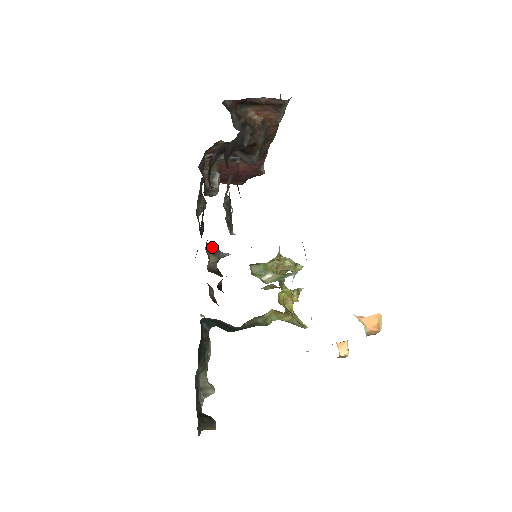
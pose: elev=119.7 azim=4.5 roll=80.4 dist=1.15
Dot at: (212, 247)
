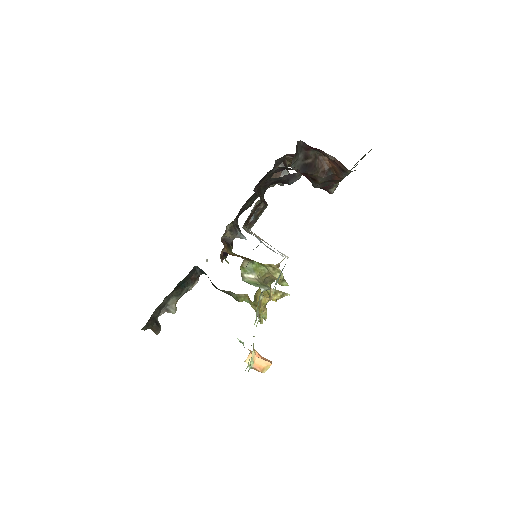
Dot at: (235, 227)
